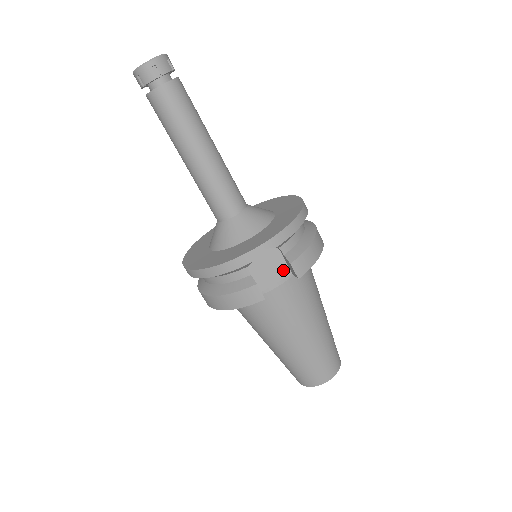
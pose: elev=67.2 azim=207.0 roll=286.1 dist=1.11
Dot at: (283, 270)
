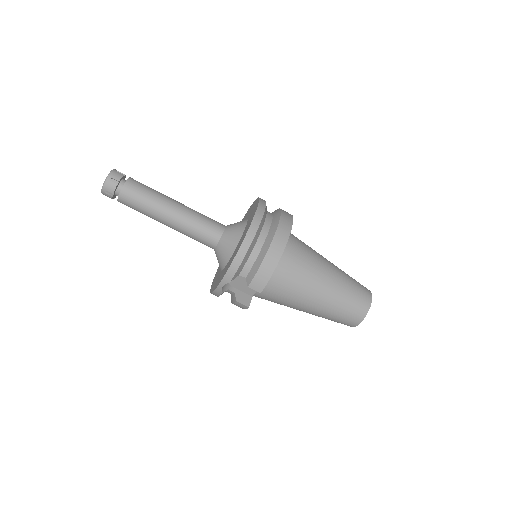
Dot at: occluded
